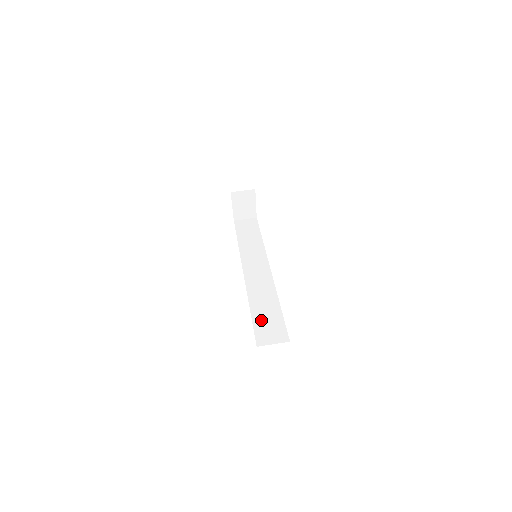
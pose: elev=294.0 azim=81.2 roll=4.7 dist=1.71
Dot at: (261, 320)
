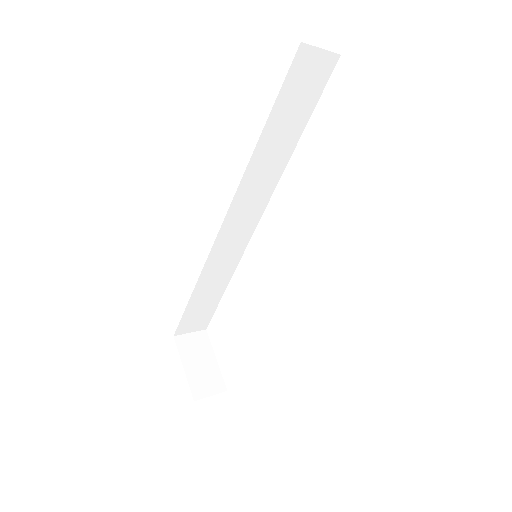
Dot at: occluded
